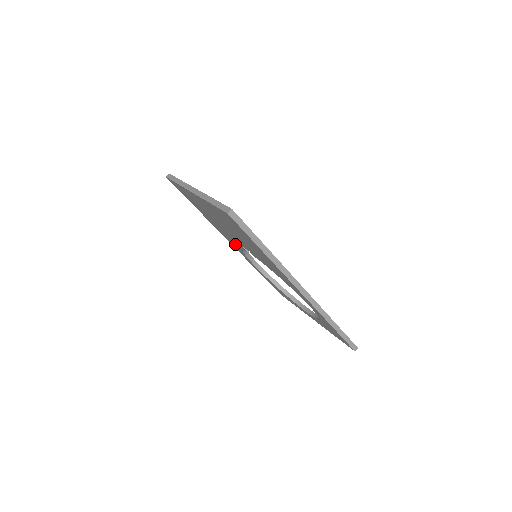
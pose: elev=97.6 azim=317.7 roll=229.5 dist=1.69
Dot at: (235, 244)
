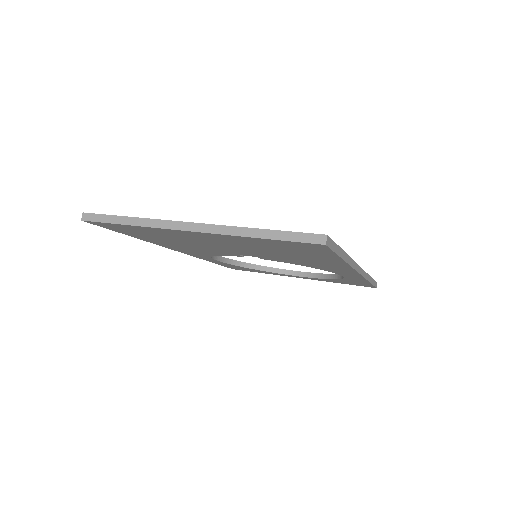
Dot at: (203, 253)
